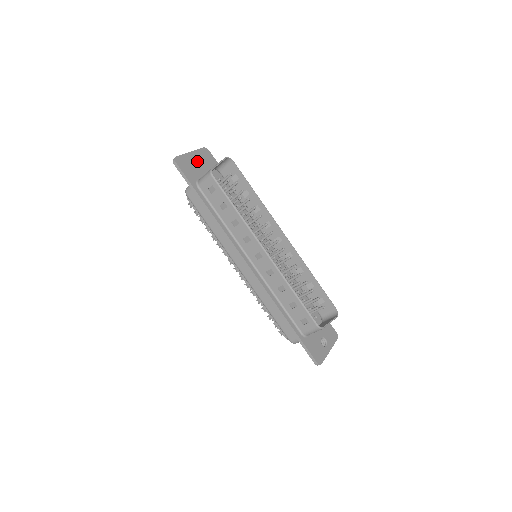
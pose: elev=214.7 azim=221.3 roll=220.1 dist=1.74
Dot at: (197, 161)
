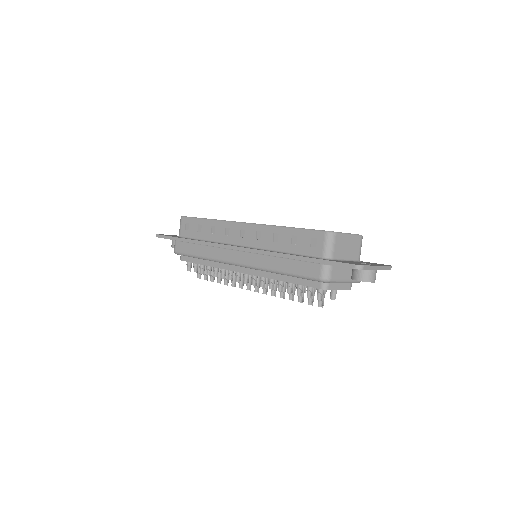
Dot at: occluded
